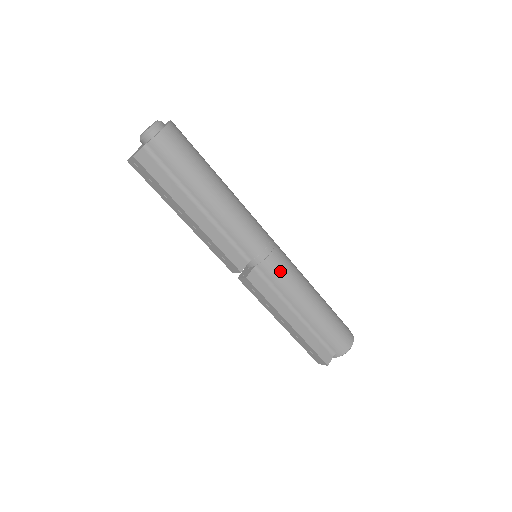
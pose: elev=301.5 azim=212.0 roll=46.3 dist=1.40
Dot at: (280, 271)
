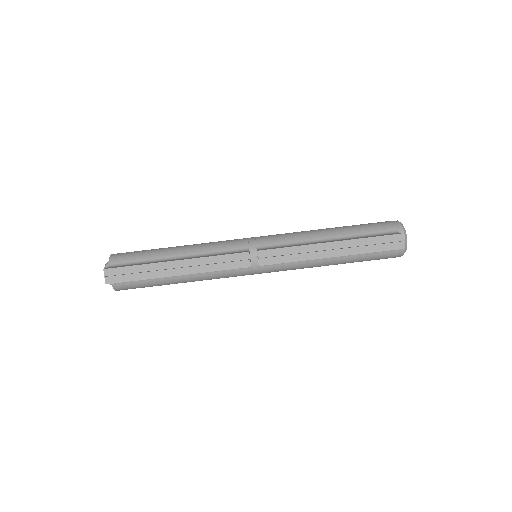
Dot at: (275, 236)
